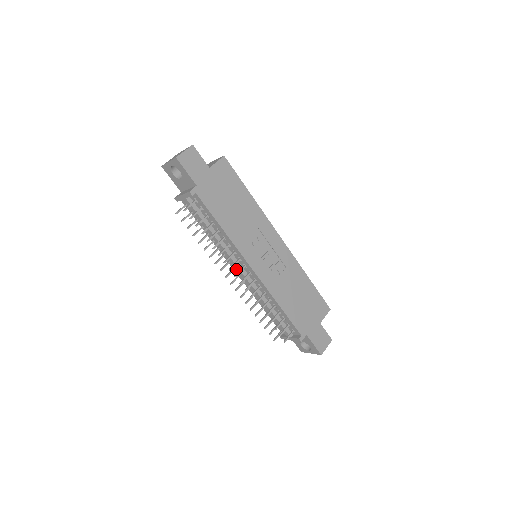
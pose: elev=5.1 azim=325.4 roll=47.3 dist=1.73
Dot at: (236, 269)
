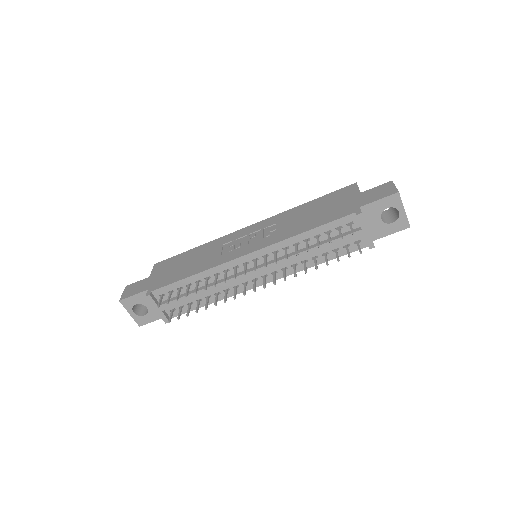
Dot at: (251, 277)
